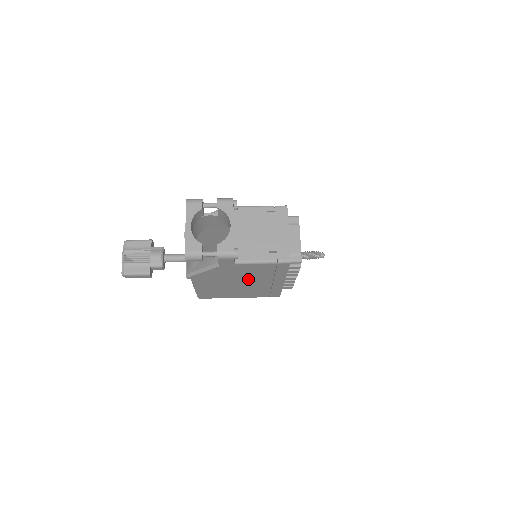
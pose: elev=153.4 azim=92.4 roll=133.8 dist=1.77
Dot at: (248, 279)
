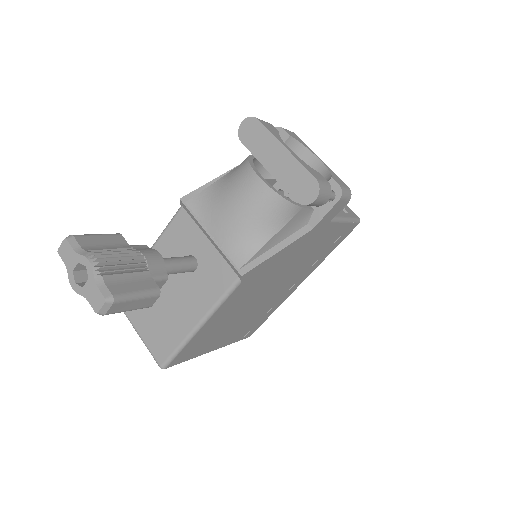
Dot at: (286, 277)
